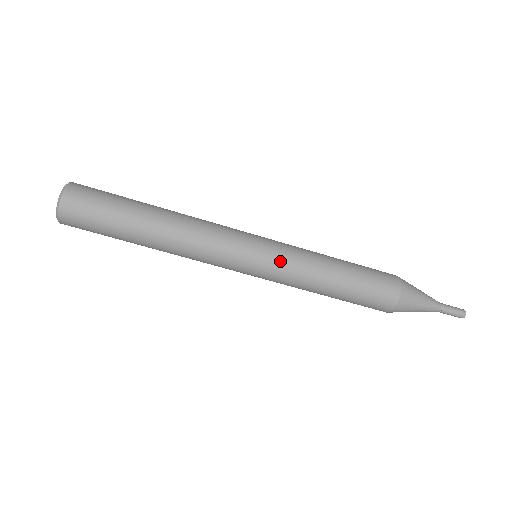
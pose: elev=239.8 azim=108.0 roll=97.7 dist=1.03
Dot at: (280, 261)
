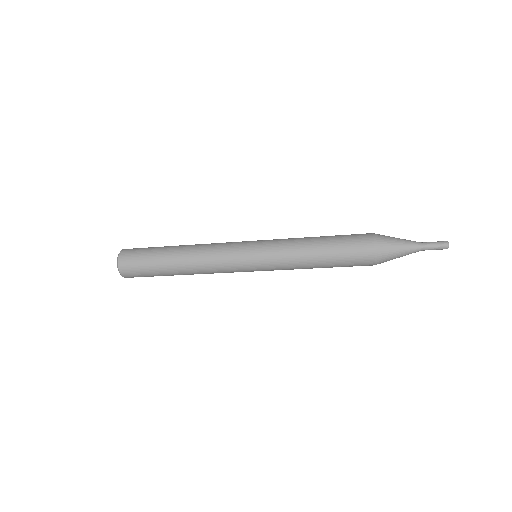
Dot at: (272, 270)
